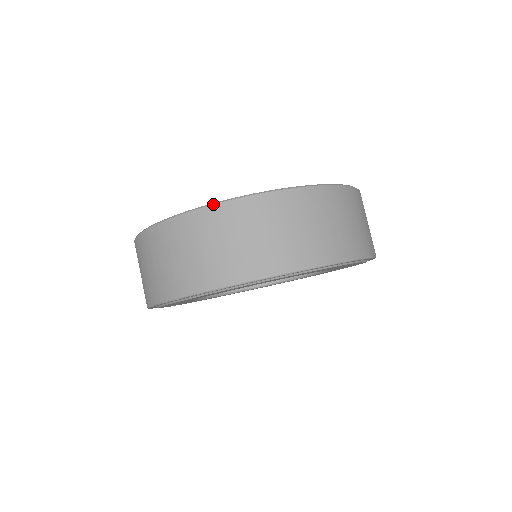
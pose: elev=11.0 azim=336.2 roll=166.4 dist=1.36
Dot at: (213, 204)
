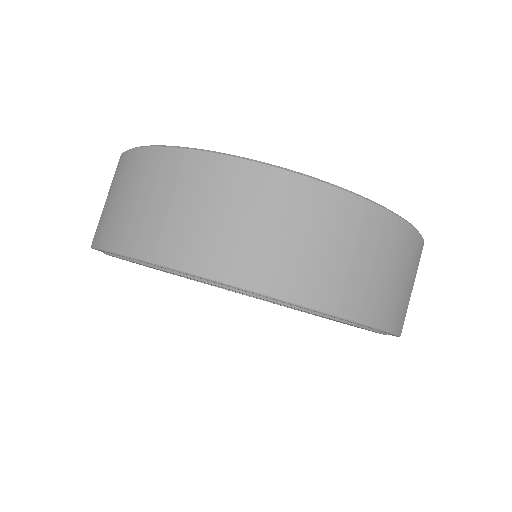
Dot at: (348, 191)
